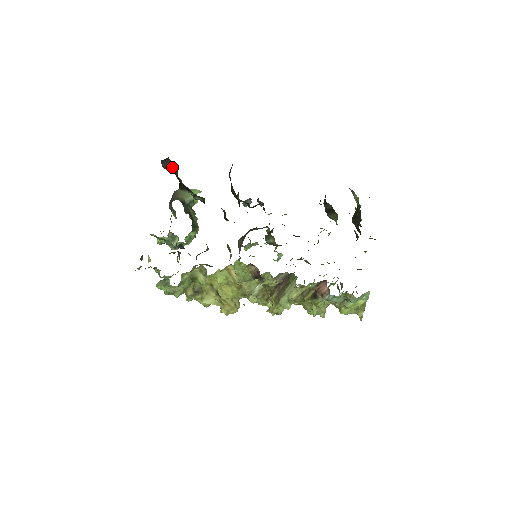
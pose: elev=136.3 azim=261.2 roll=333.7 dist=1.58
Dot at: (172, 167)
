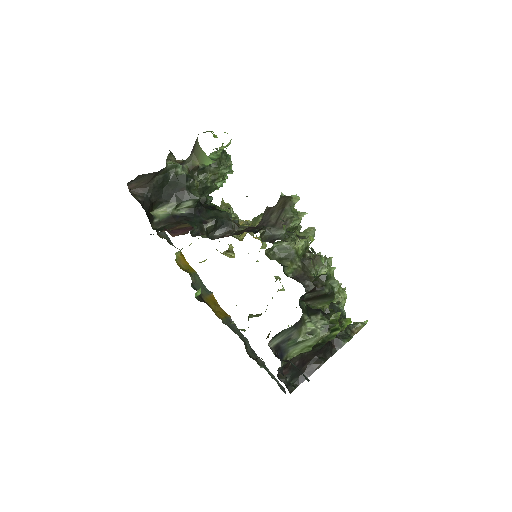
Dot at: (147, 179)
